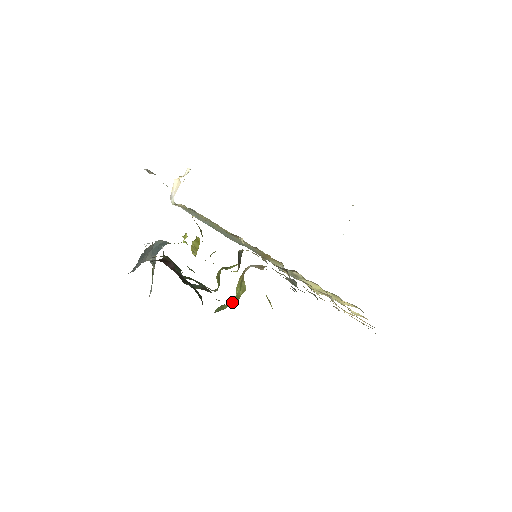
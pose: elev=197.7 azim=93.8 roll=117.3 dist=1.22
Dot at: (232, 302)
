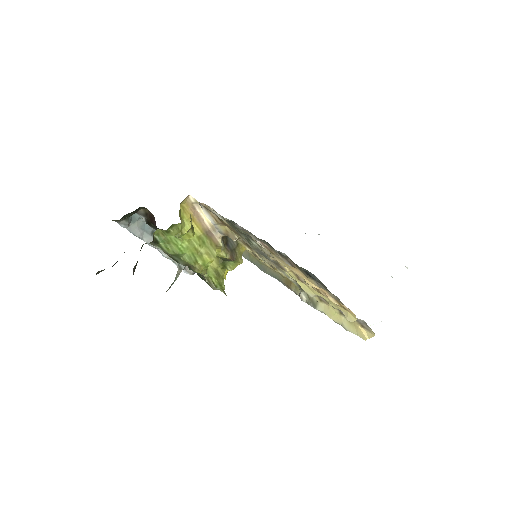
Dot at: (189, 254)
